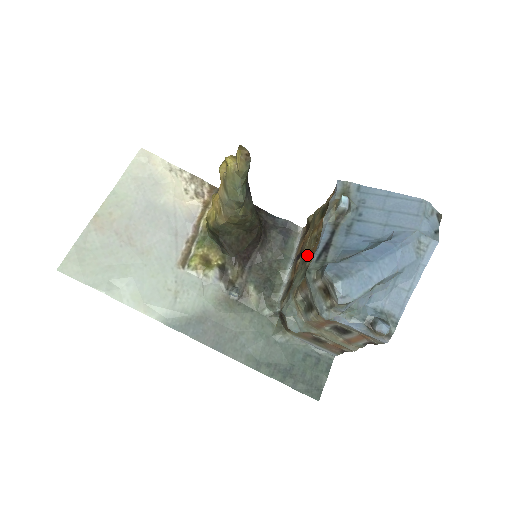
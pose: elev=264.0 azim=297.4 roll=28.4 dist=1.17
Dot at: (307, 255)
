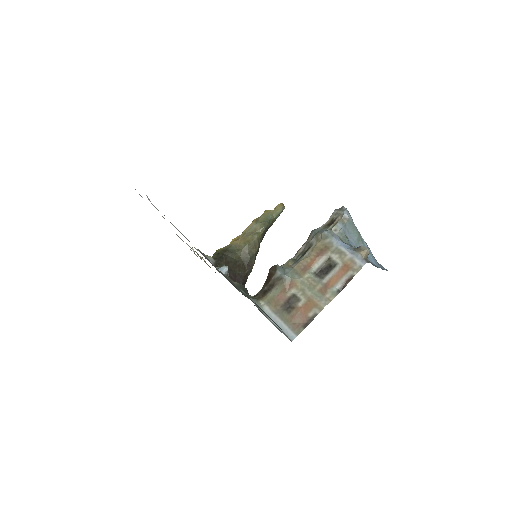
Dot at: occluded
